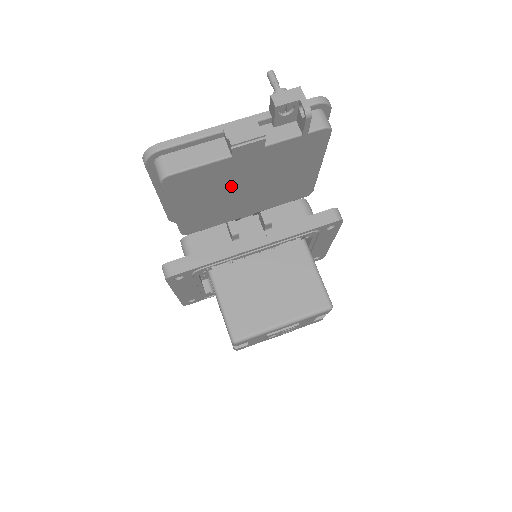
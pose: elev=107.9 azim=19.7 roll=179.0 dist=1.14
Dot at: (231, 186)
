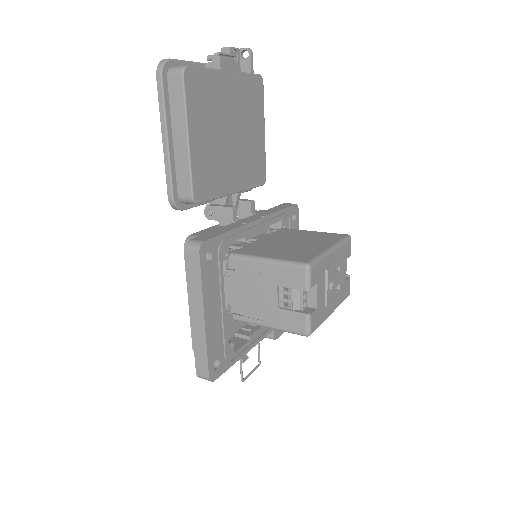
Dot at: (222, 121)
